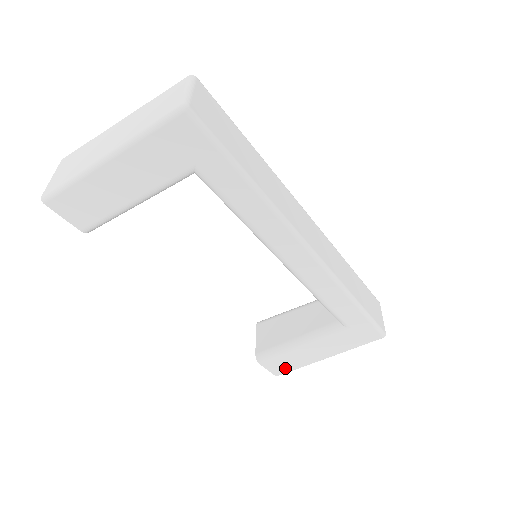
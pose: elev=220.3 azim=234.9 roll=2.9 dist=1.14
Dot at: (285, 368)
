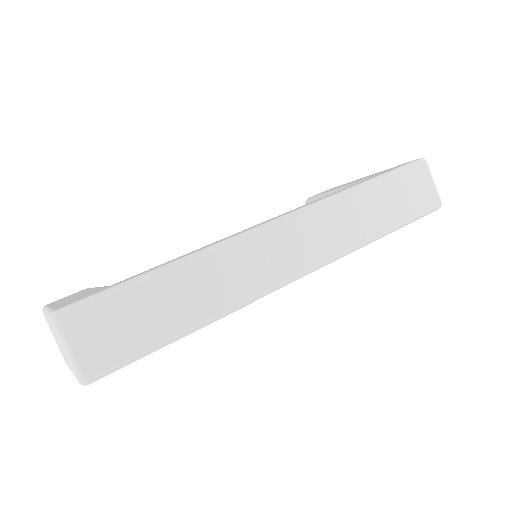
Dot at: occluded
